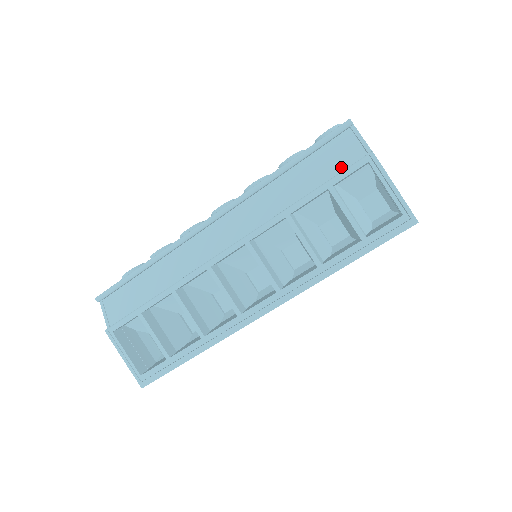
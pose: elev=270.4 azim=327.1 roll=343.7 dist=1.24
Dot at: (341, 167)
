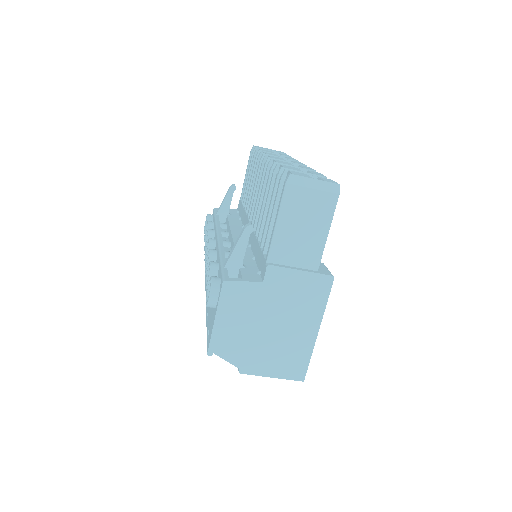
Dot at: occluded
